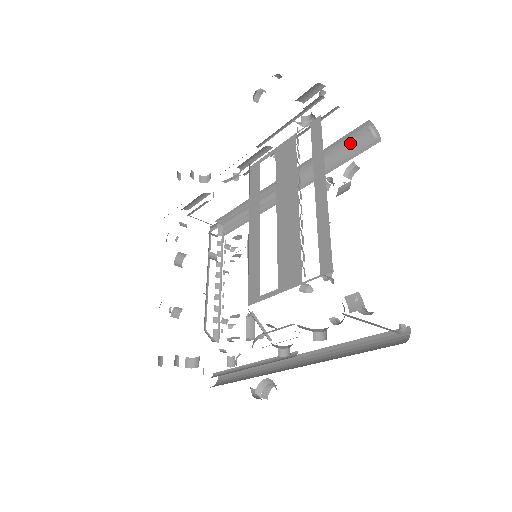
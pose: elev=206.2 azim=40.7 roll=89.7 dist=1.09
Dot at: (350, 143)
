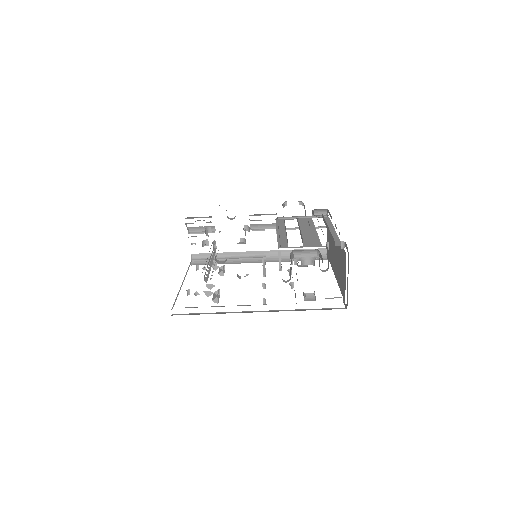
Dot at: occluded
